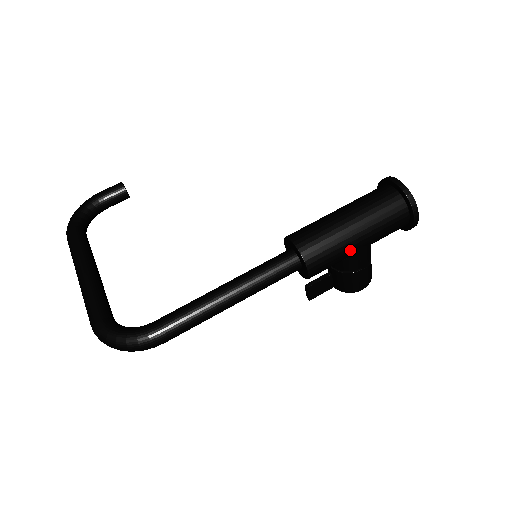
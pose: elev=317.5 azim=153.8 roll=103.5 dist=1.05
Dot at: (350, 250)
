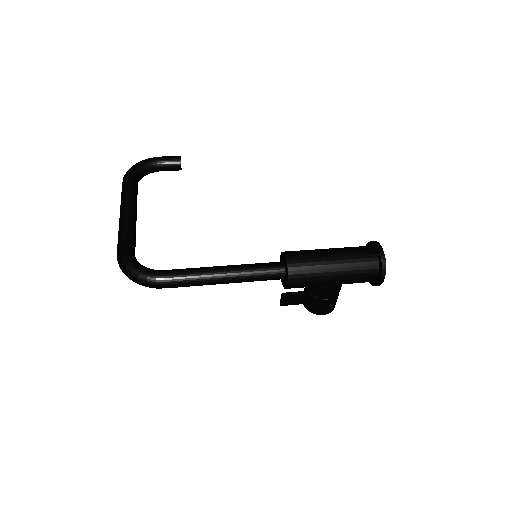
Dot at: (324, 281)
